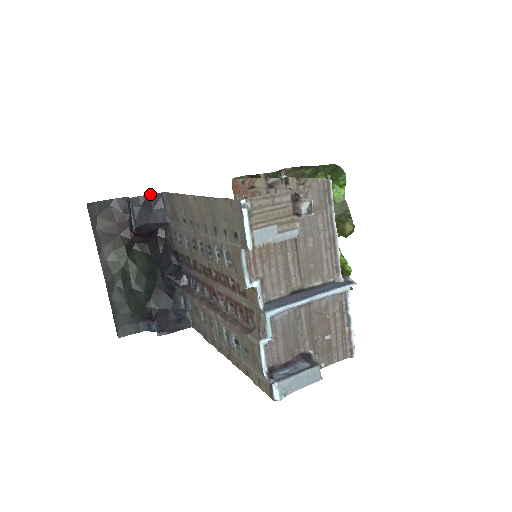
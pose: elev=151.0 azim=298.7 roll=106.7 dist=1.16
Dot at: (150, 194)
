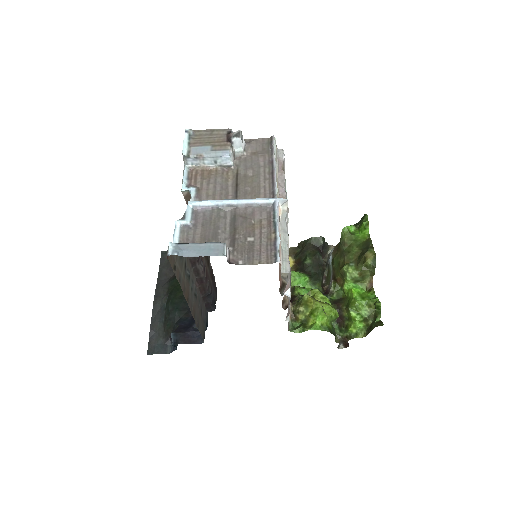
Dot at: occluded
